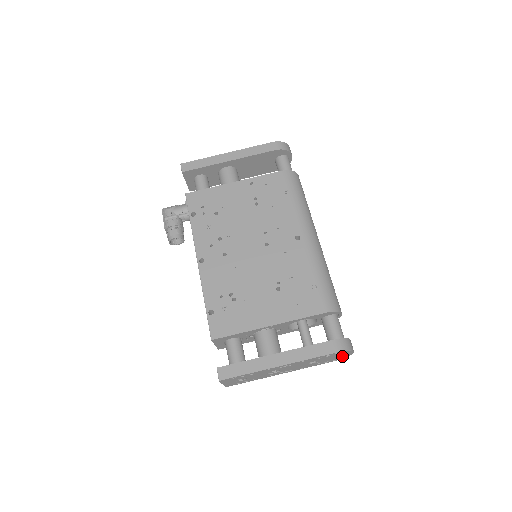
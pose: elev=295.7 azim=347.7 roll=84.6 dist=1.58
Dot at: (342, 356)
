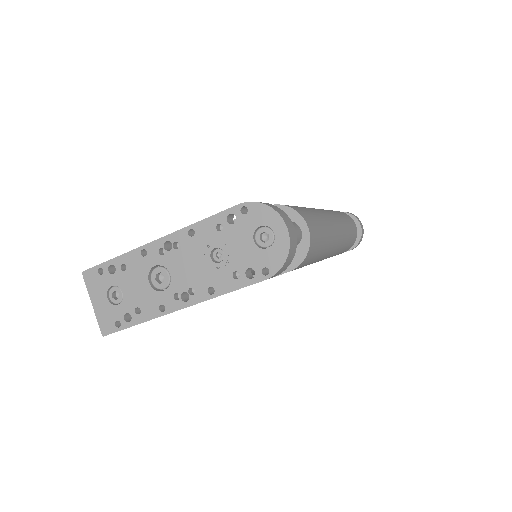
Dot at: (271, 246)
